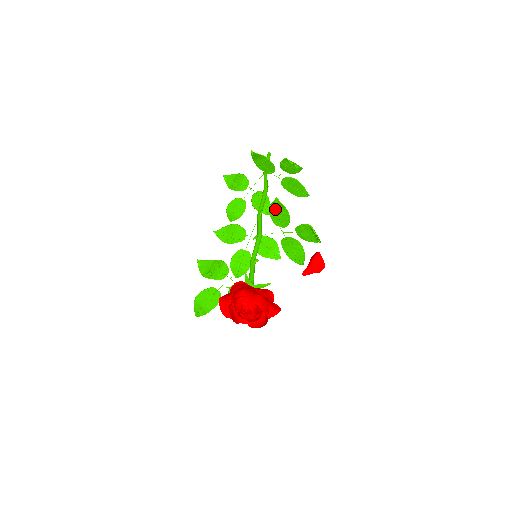
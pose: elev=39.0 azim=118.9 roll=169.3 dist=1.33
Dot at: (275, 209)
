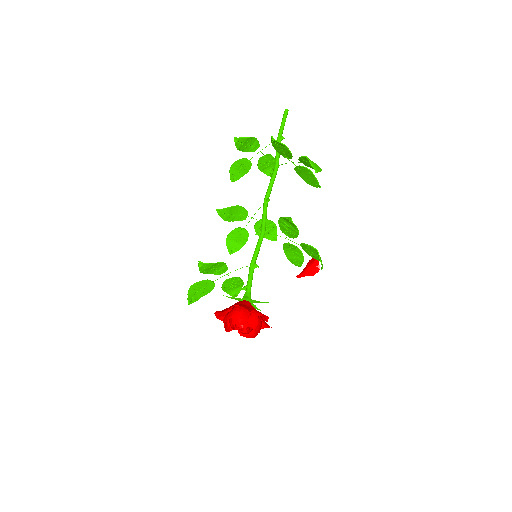
Dot at: (286, 222)
